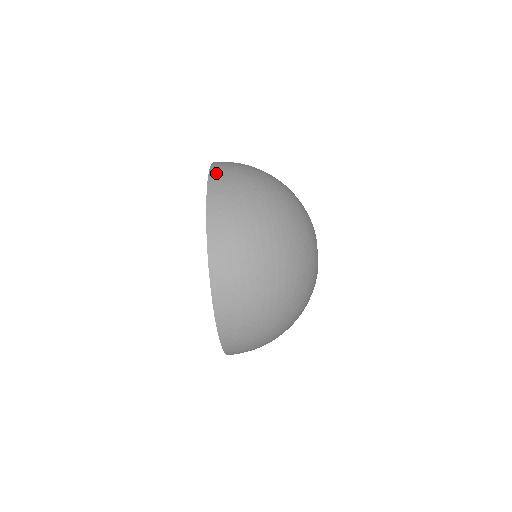
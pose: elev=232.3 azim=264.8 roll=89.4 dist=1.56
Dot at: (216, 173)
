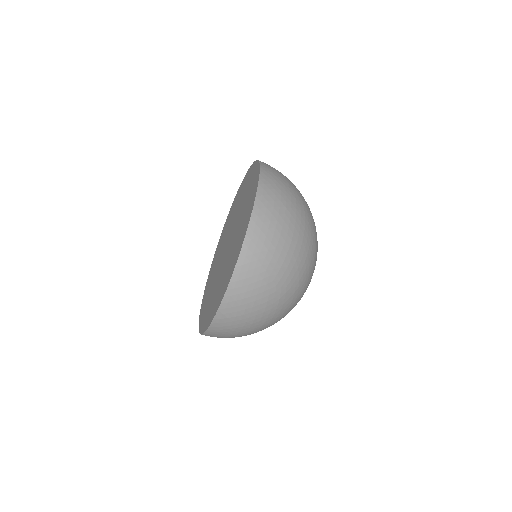
Dot at: occluded
